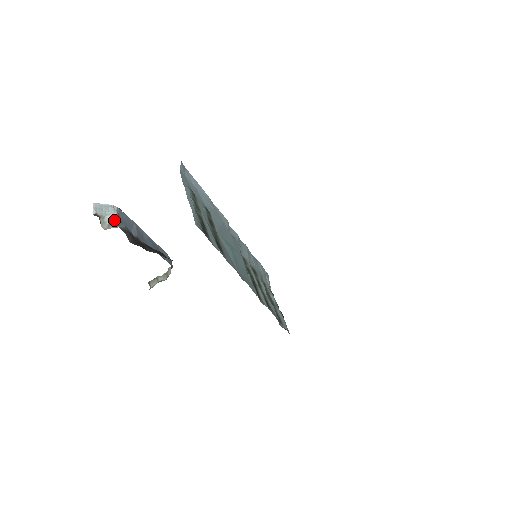
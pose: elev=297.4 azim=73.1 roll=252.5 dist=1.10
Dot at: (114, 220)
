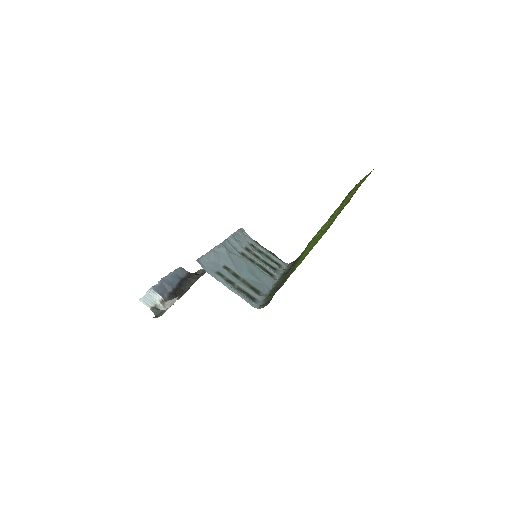
Dot at: (162, 300)
